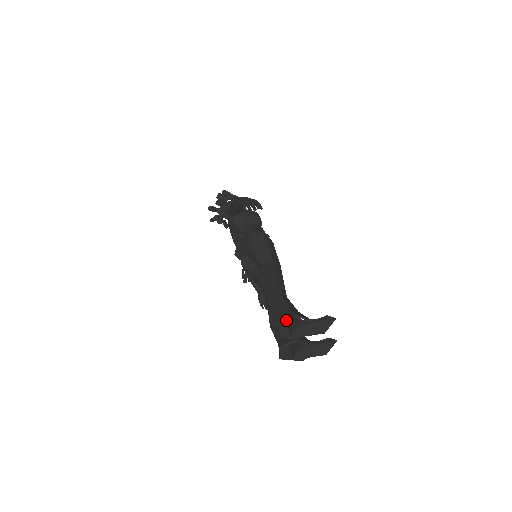
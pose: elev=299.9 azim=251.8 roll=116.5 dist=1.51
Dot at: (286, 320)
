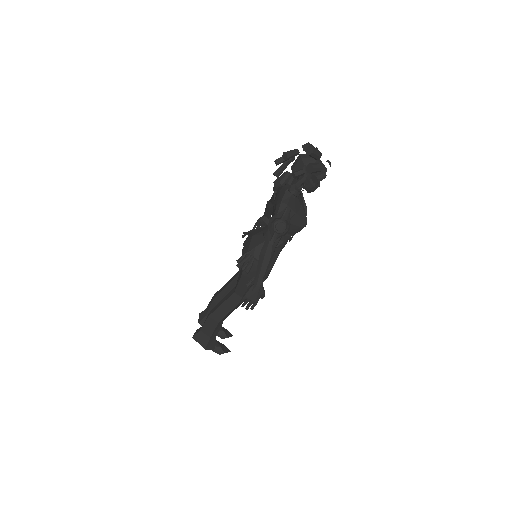
Dot at: occluded
